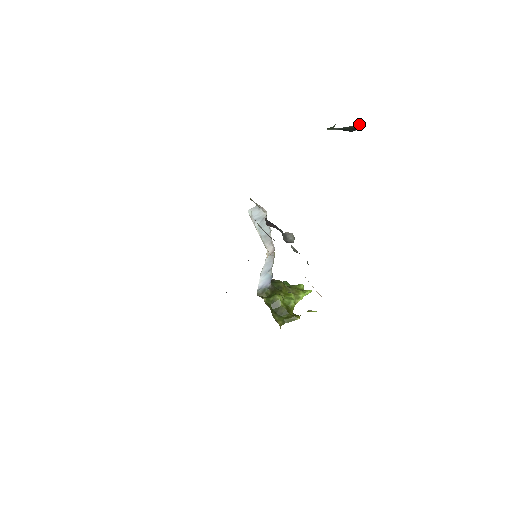
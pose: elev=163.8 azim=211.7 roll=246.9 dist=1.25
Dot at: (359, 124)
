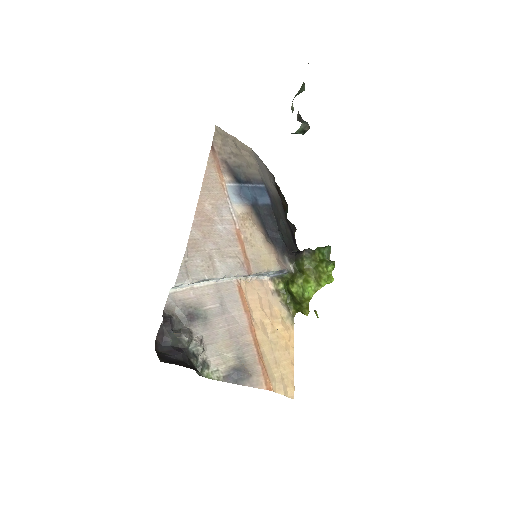
Dot at: (296, 132)
